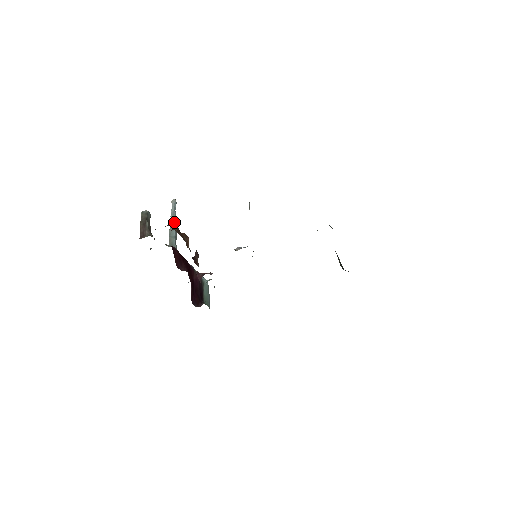
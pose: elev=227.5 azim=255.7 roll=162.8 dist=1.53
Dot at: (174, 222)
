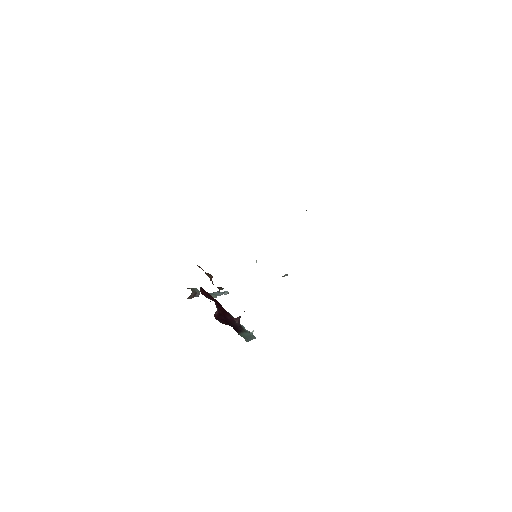
Dot at: (217, 292)
